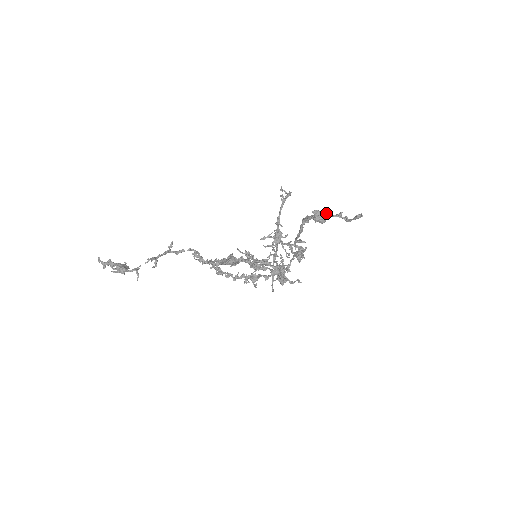
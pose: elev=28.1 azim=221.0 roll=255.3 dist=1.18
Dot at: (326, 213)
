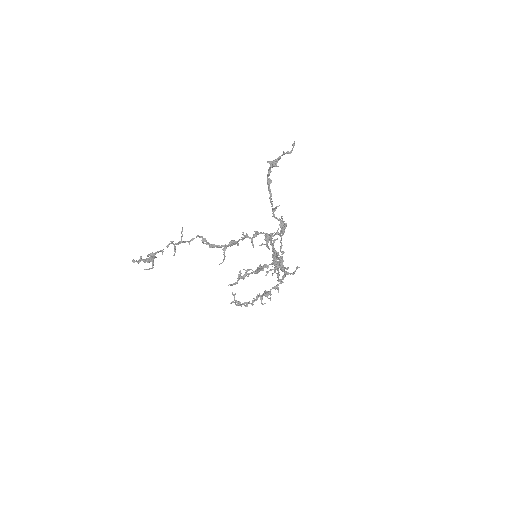
Dot at: (276, 159)
